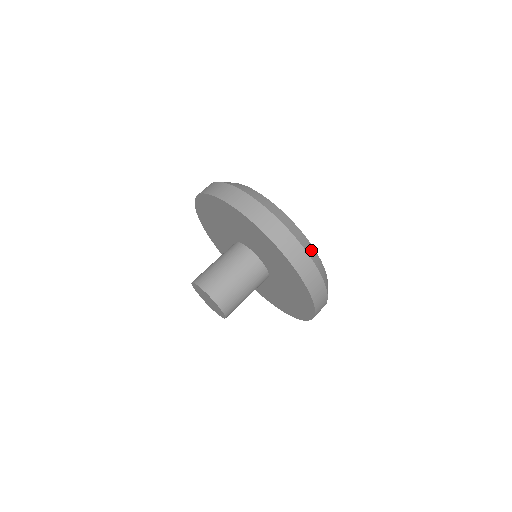
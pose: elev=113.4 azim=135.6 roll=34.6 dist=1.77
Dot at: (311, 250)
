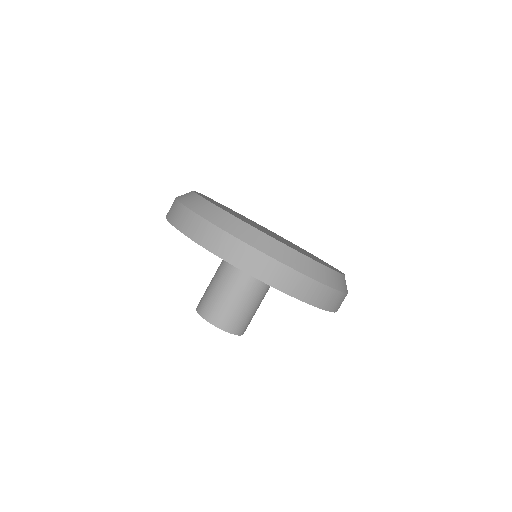
Dot at: occluded
